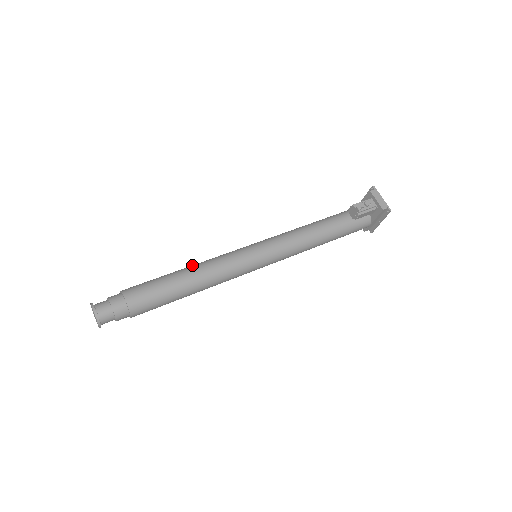
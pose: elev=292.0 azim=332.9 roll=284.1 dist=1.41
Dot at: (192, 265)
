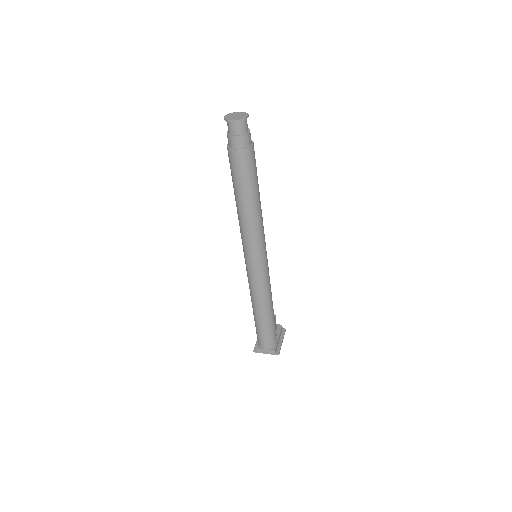
Dot at: occluded
